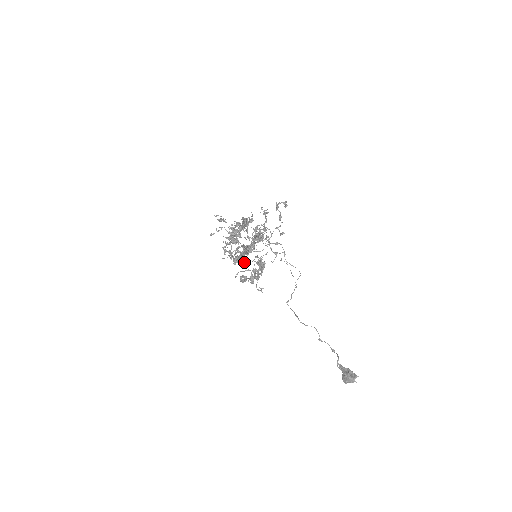
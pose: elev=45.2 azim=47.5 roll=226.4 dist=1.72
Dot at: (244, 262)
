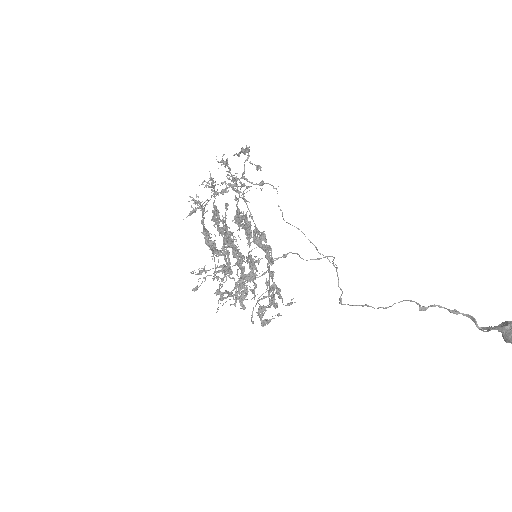
Dot at: (252, 292)
